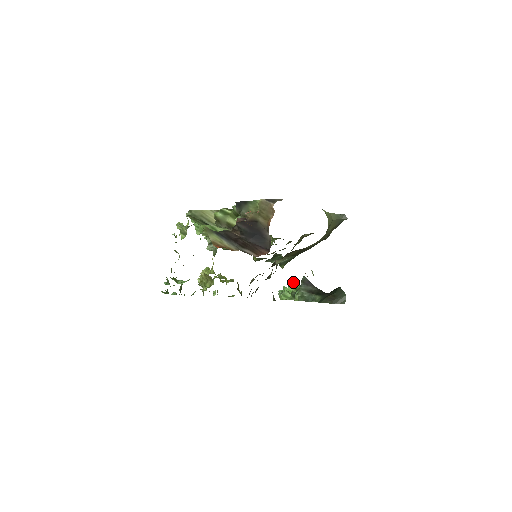
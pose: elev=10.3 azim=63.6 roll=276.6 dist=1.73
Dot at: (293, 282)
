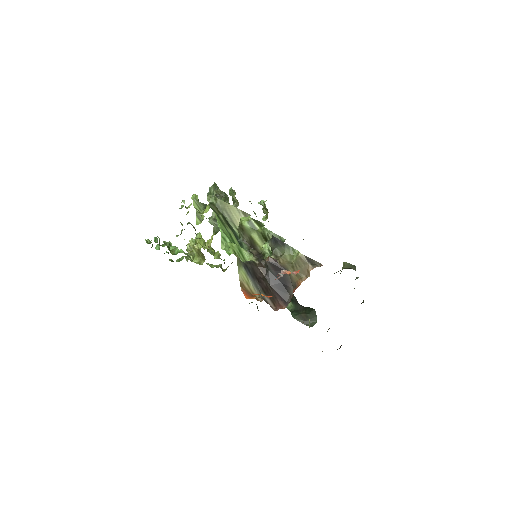
Dot at: occluded
